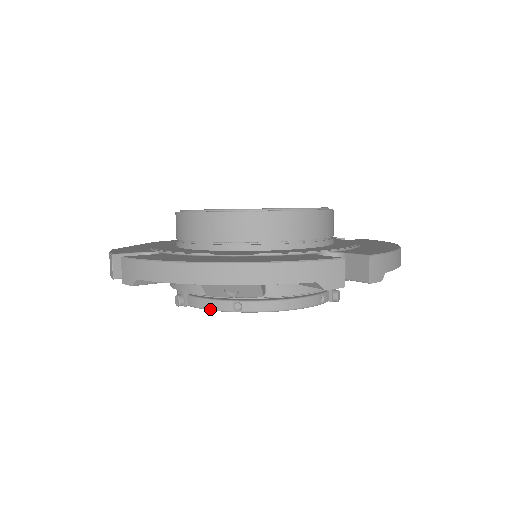
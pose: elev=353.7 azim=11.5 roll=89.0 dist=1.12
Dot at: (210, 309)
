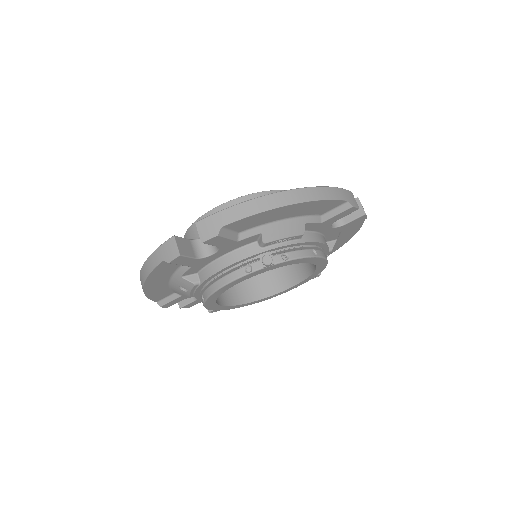
Dot at: occluded
